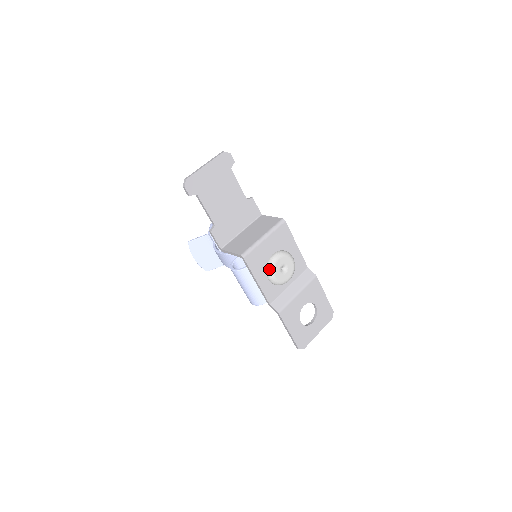
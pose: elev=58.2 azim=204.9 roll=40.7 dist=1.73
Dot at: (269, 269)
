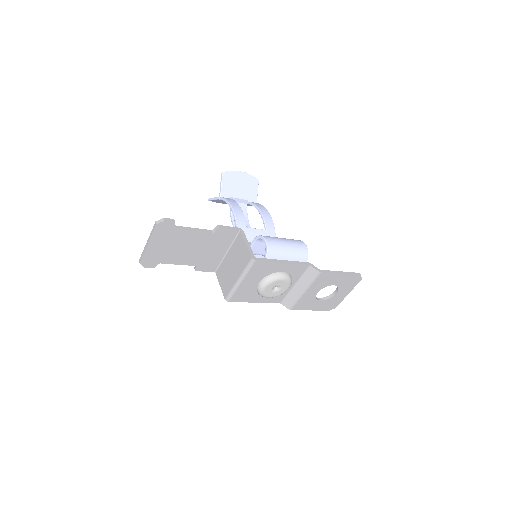
Dot at: occluded
